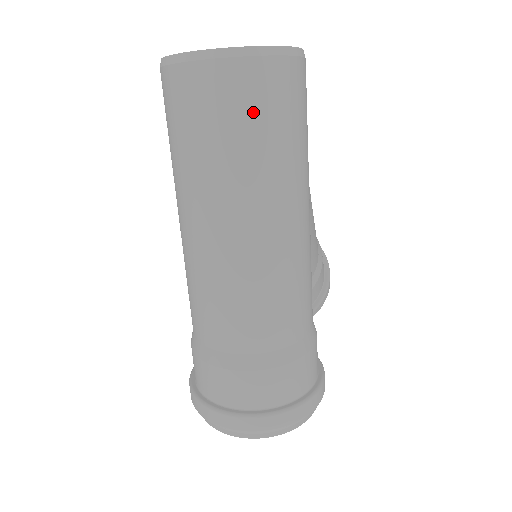
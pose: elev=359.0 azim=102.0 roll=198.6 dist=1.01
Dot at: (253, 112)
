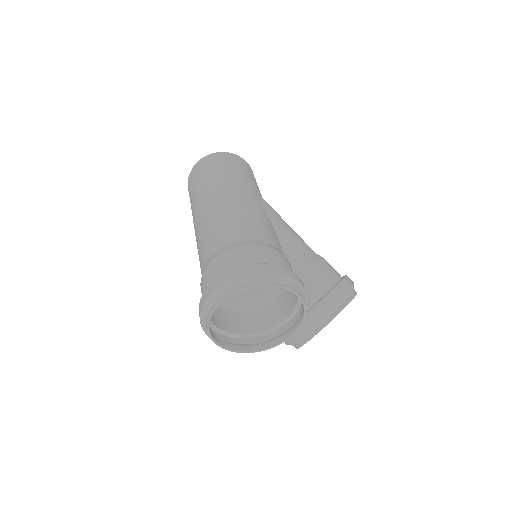
Dot at: (207, 169)
